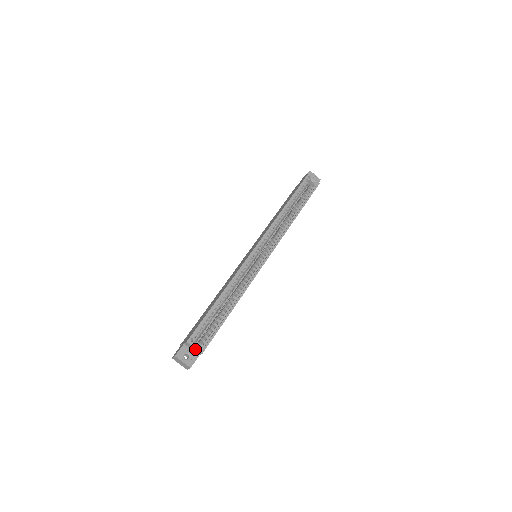
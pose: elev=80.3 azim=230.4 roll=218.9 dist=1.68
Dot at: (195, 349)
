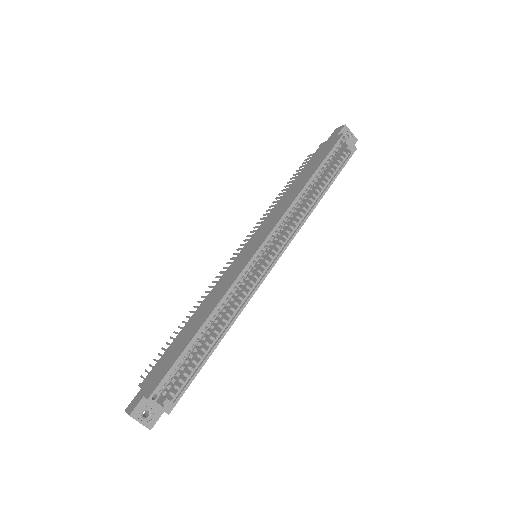
Dot at: occluded
